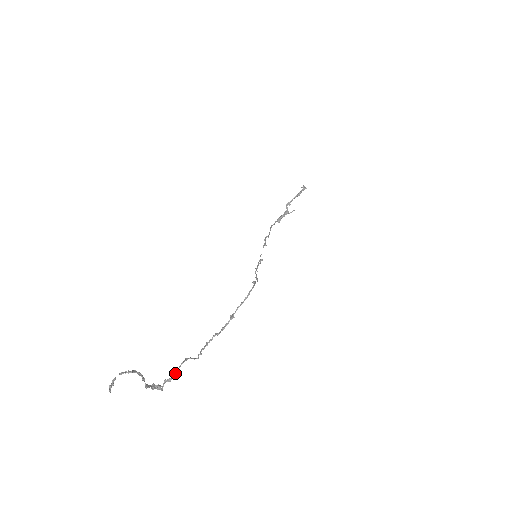
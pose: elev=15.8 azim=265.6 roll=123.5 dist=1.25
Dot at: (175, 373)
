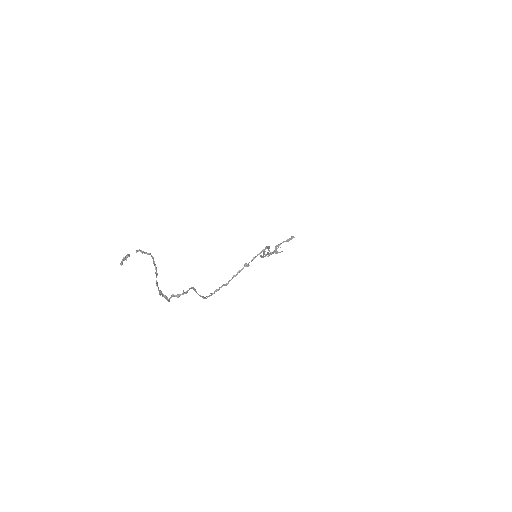
Dot at: (184, 292)
